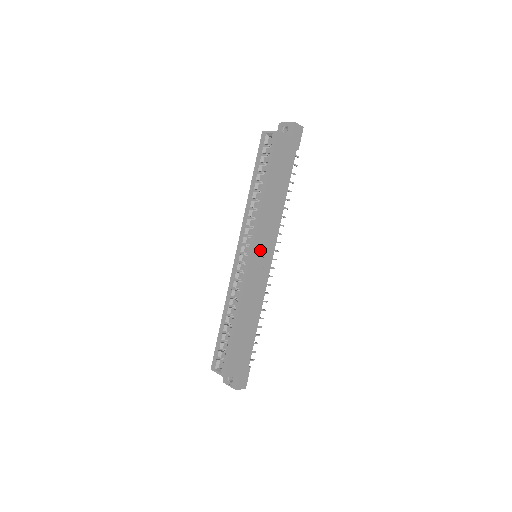
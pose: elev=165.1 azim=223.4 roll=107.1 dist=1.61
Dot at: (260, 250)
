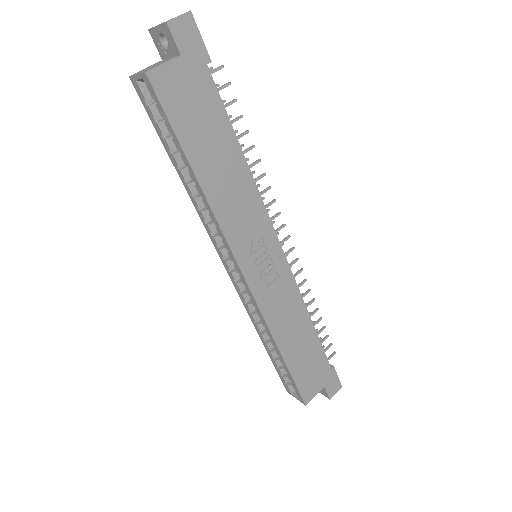
Dot at: (254, 256)
